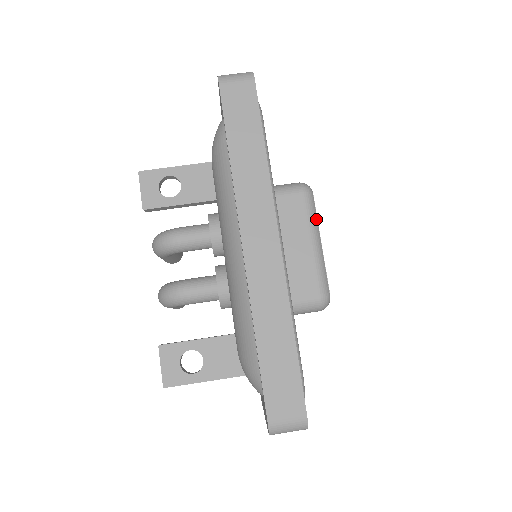
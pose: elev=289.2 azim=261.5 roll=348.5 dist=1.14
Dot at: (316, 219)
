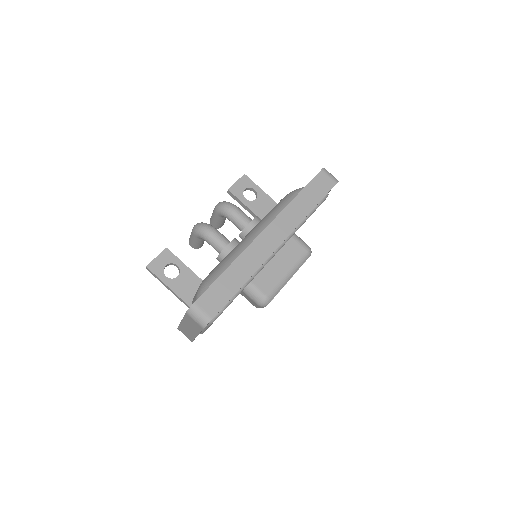
Dot at: occluded
